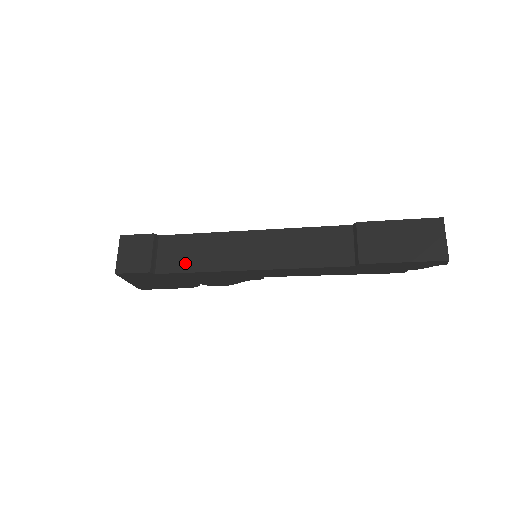
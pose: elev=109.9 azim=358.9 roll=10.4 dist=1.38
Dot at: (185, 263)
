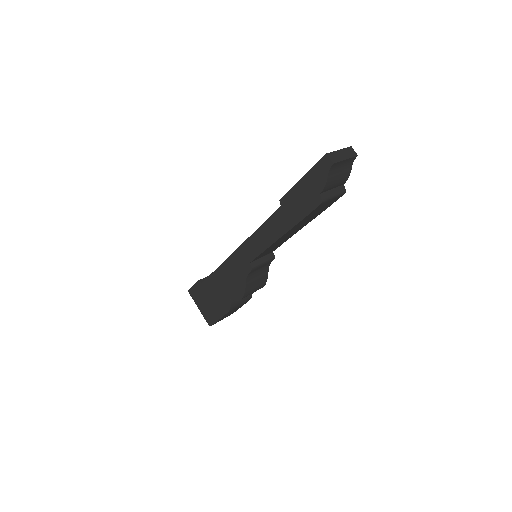
Dot at: occluded
